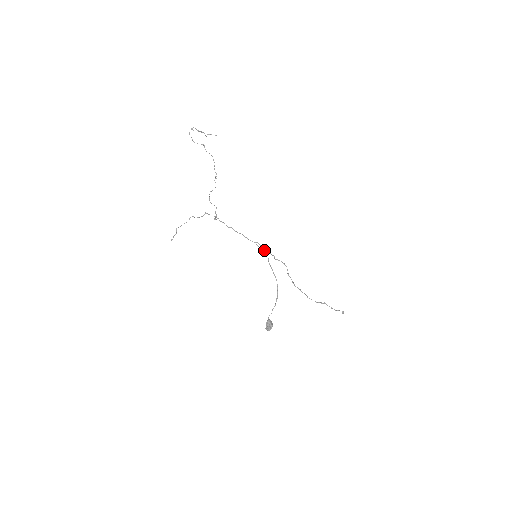
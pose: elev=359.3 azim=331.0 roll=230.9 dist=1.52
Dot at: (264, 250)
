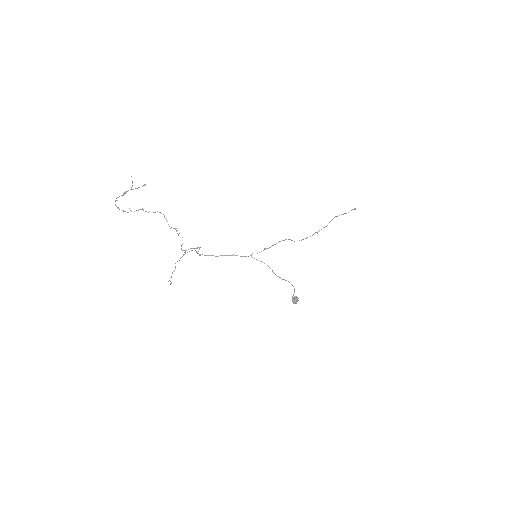
Dot at: (264, 263)
